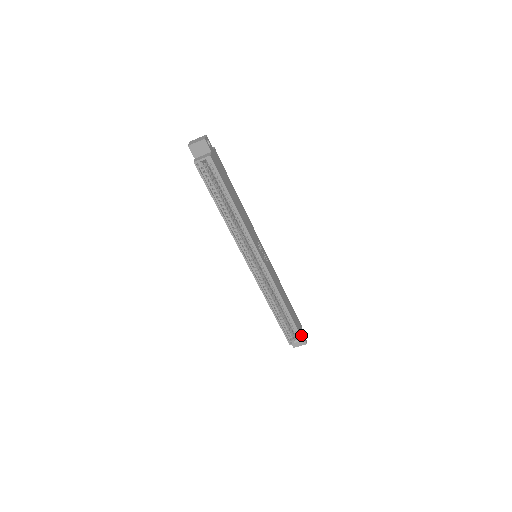
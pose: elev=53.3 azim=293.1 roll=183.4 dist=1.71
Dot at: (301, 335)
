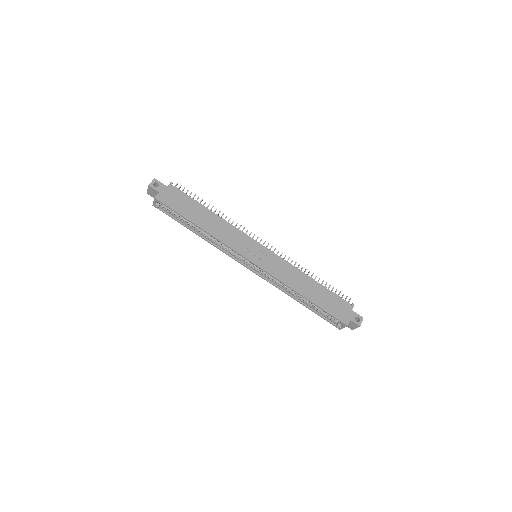
Dot at: (343, 319)
